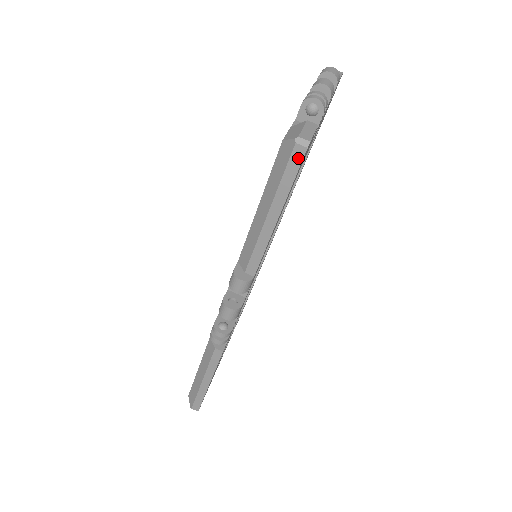
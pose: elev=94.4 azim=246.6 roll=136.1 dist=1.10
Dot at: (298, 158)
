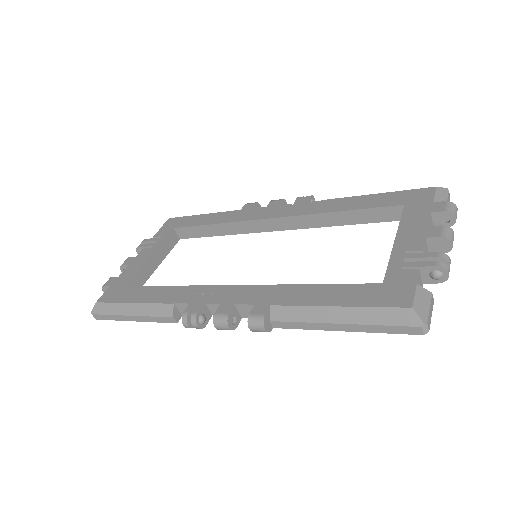
Dot at: (410, 331)
